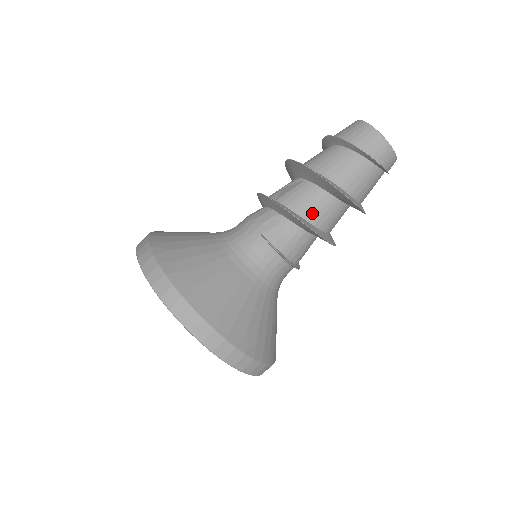
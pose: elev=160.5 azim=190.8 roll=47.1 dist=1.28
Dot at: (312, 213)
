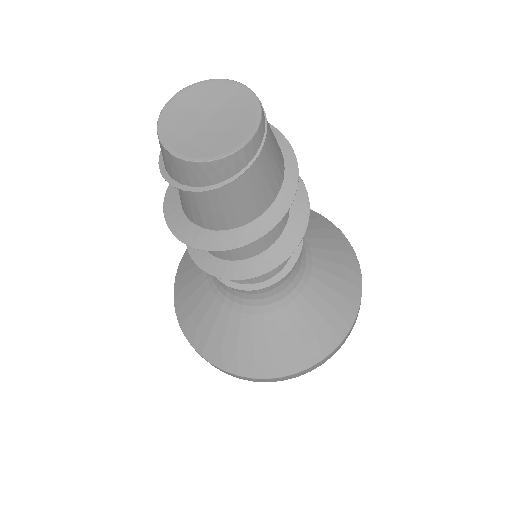
Dot at: occluded
